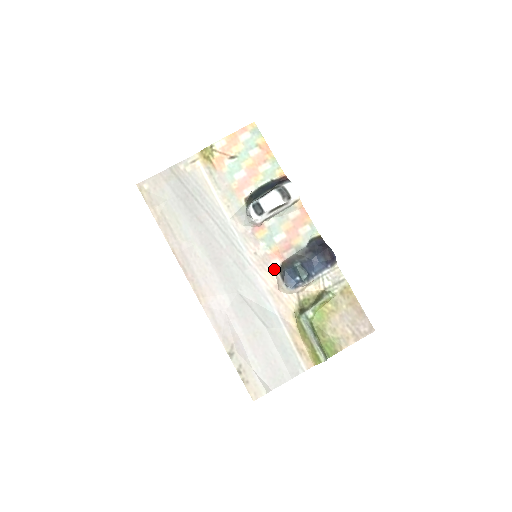
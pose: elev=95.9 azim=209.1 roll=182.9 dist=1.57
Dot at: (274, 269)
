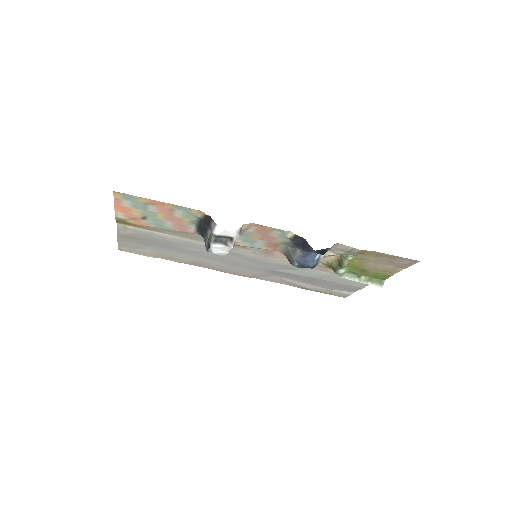
Dot at: (281, 256)
